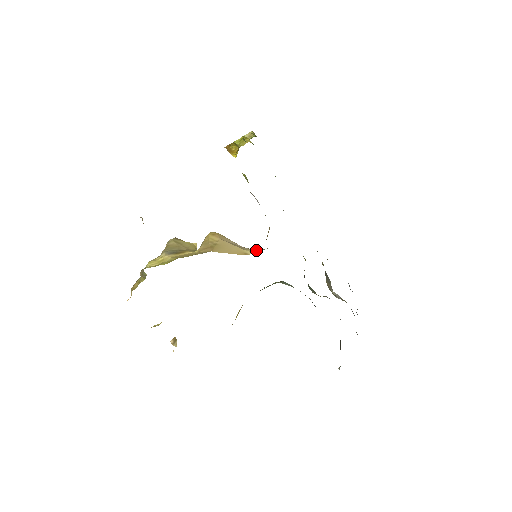
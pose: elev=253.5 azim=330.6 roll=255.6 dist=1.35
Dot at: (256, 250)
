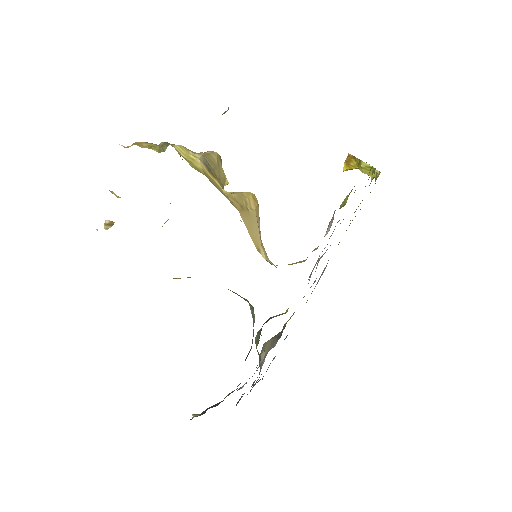
Dot at: occluded
